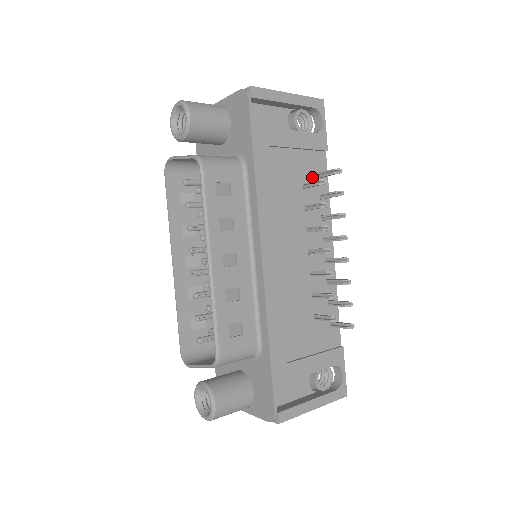
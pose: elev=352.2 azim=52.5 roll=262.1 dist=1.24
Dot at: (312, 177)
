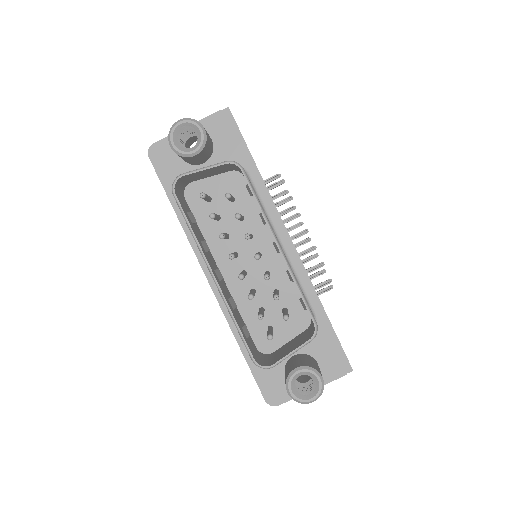
Dot at: occluded
